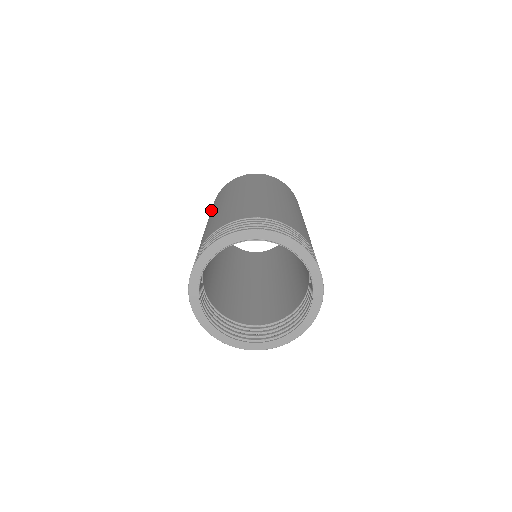
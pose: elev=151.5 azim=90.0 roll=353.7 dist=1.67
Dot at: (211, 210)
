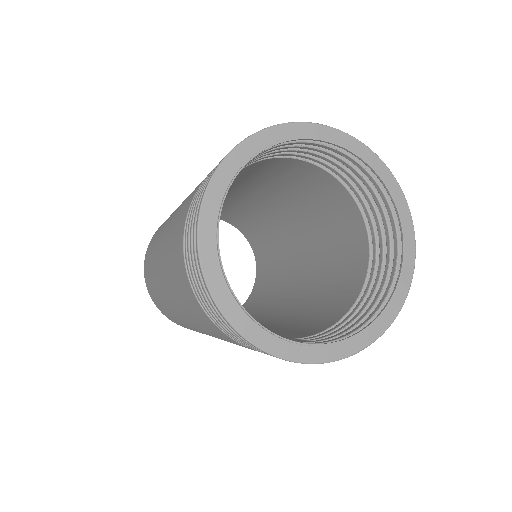
Dot at: occluded
